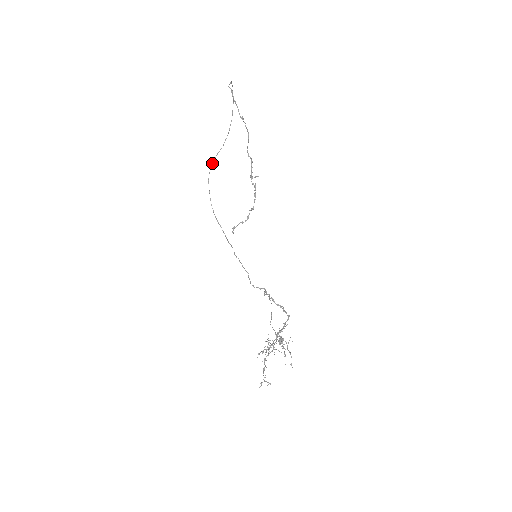
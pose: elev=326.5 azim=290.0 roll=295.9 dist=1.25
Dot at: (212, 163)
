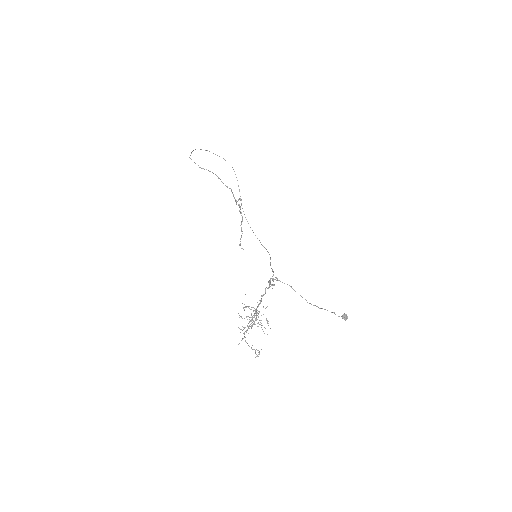
Dot at: (242, 208)
